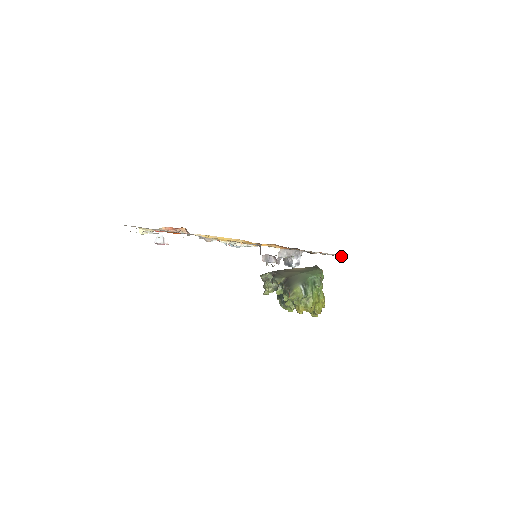
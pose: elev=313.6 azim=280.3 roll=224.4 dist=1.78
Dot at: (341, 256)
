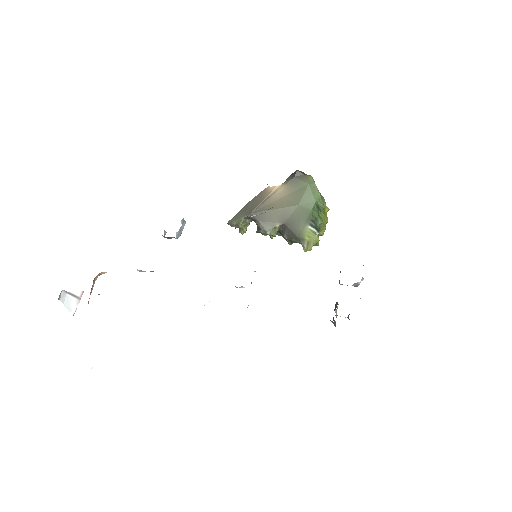
Dot at: occluded
